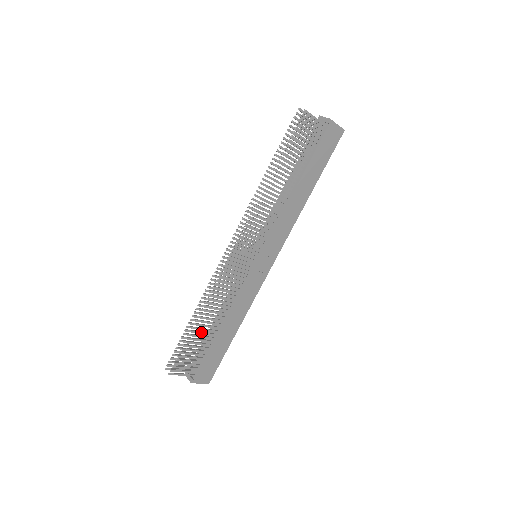
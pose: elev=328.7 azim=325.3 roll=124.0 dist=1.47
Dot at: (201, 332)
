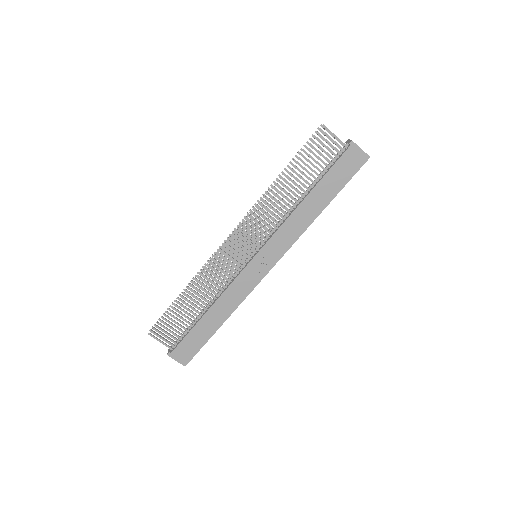
Dot at: (186, 307)
